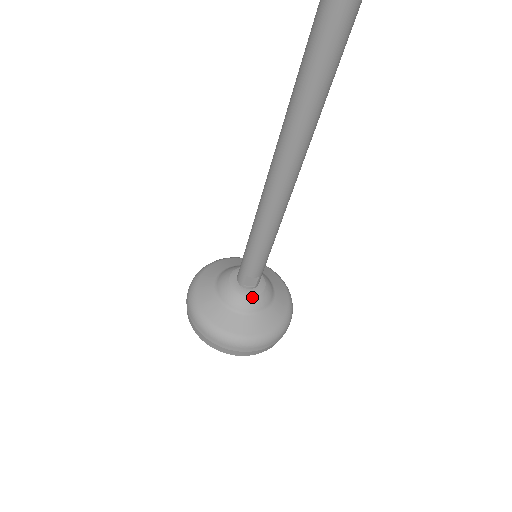
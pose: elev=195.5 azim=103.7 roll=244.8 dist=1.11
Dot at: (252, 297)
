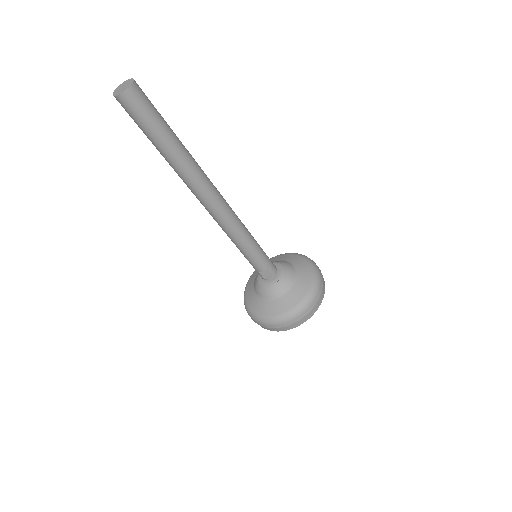
Dot at: (274, 284)
